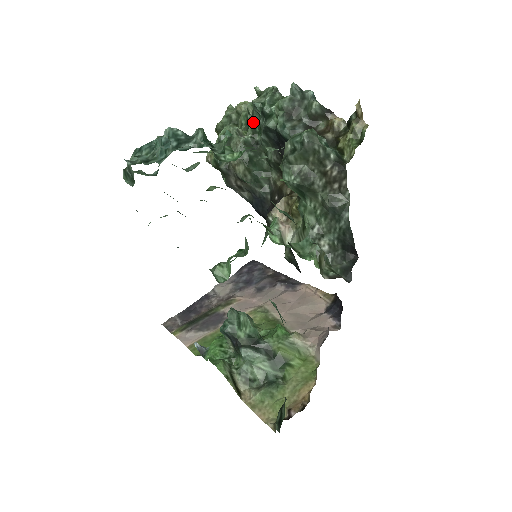
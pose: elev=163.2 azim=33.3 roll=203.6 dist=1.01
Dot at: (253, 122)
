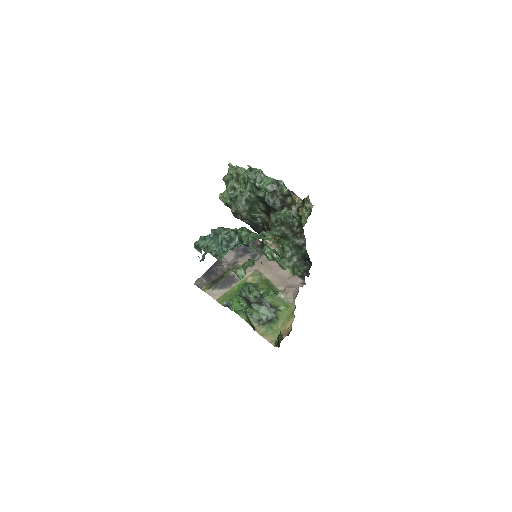
Dot at: (249, 187)
